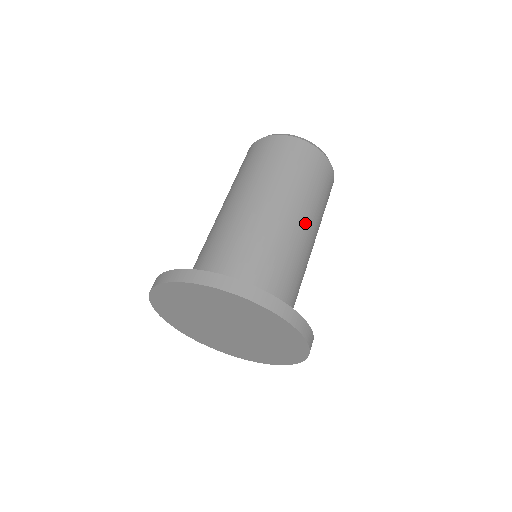
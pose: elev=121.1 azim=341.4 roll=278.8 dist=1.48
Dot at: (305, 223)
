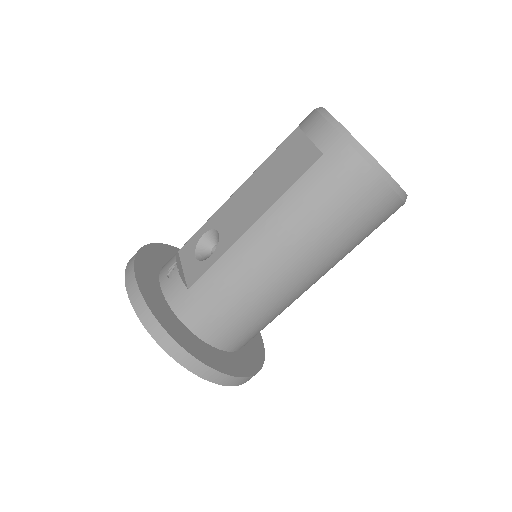
Dot at: occluded
